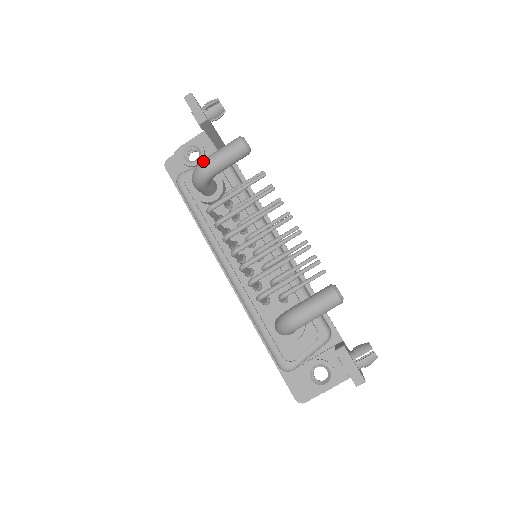
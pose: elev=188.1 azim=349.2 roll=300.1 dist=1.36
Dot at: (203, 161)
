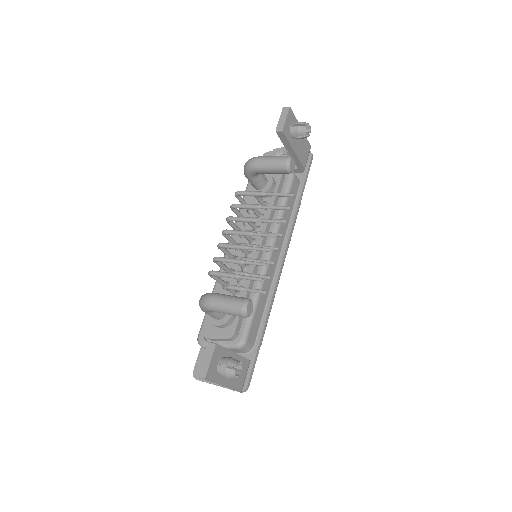
Dot at: (255, 157)
